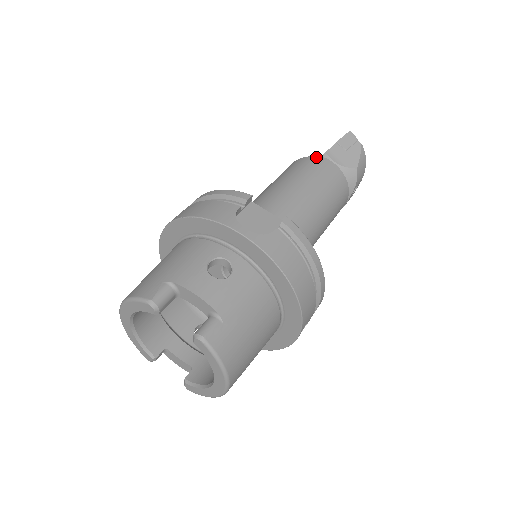
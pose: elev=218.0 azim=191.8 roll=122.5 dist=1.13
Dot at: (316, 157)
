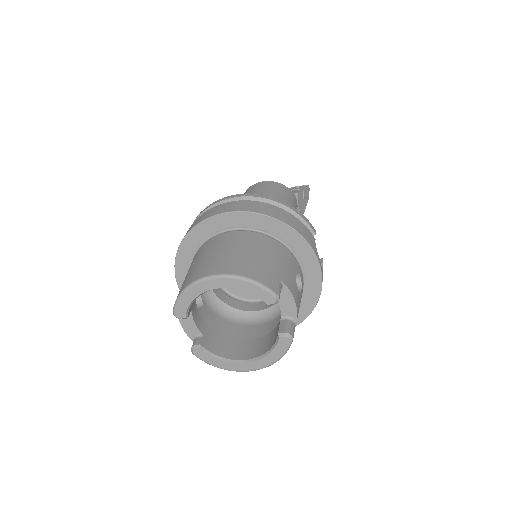
Dot at: occluded
